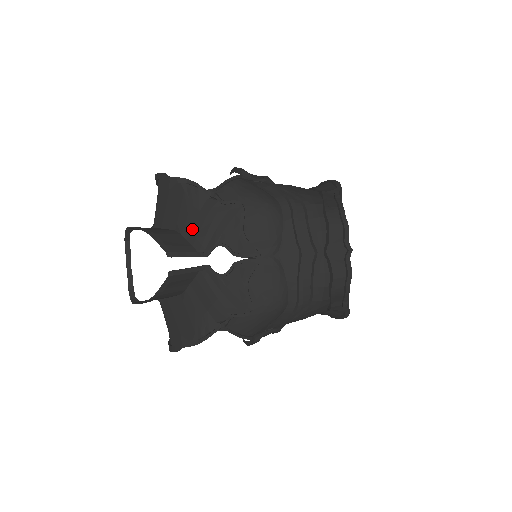
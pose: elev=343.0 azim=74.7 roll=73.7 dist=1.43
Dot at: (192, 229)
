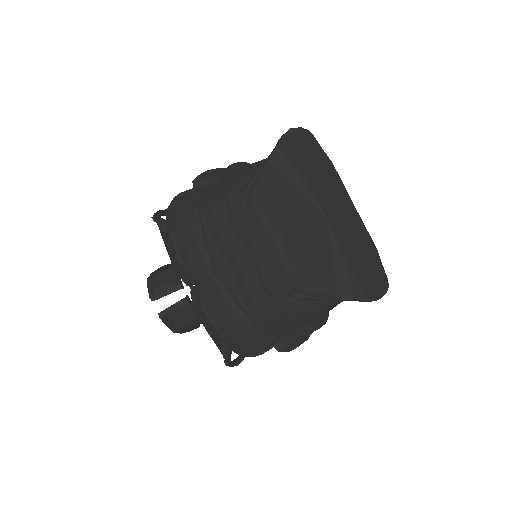
Dot at: occluded
